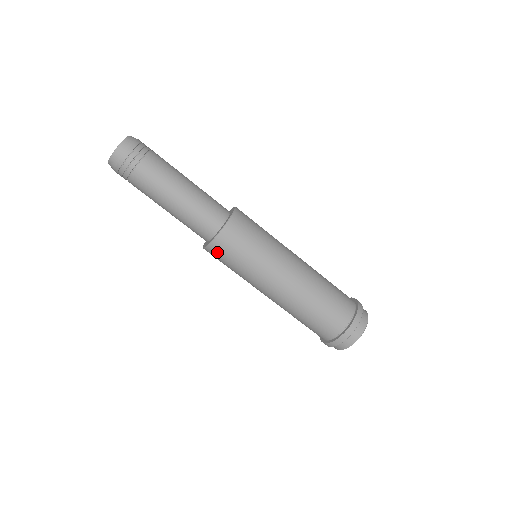
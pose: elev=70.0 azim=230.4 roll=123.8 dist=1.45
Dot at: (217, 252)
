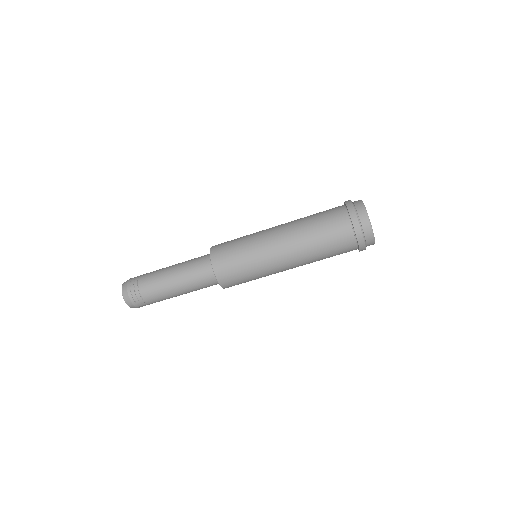
Dot at: occluded
